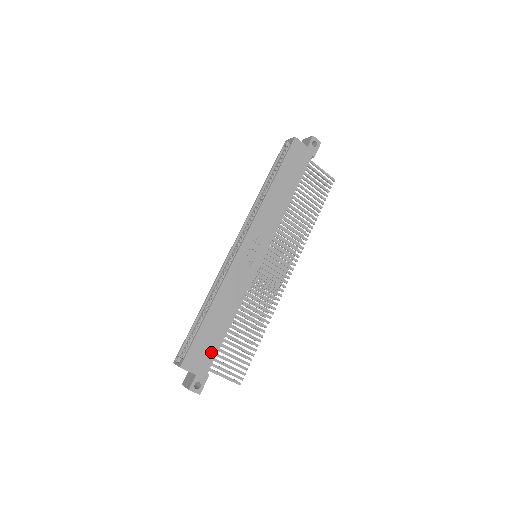
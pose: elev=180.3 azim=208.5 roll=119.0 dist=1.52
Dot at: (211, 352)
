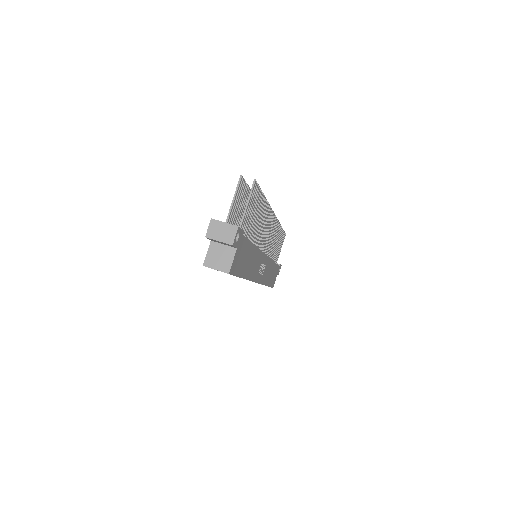
Dot at: (276, 270)
